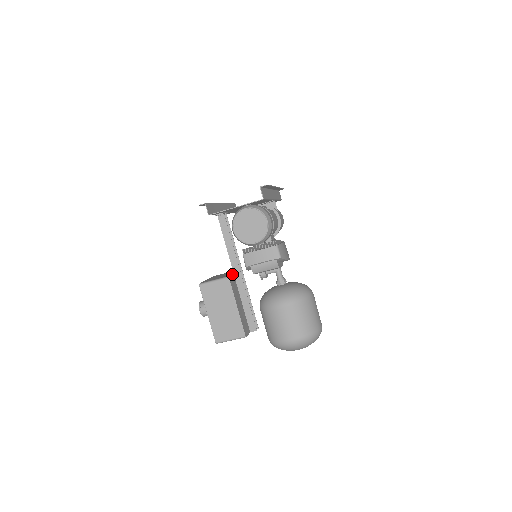
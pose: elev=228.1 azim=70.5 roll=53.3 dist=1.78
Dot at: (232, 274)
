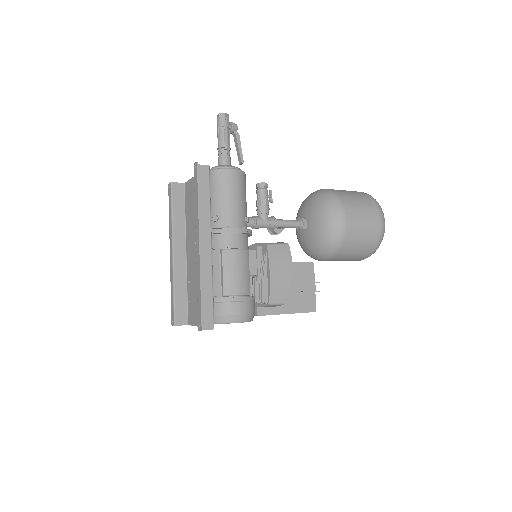
Dot at: occluded
